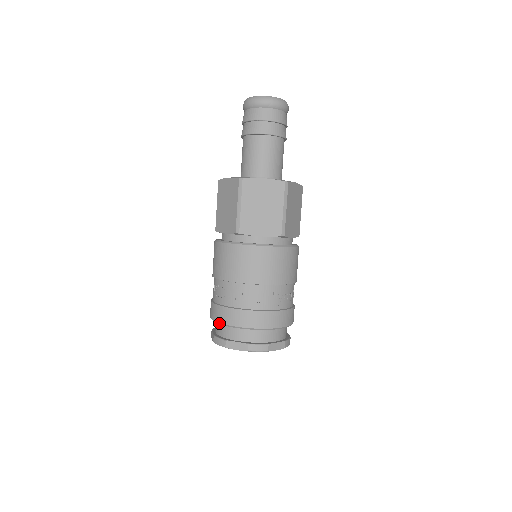
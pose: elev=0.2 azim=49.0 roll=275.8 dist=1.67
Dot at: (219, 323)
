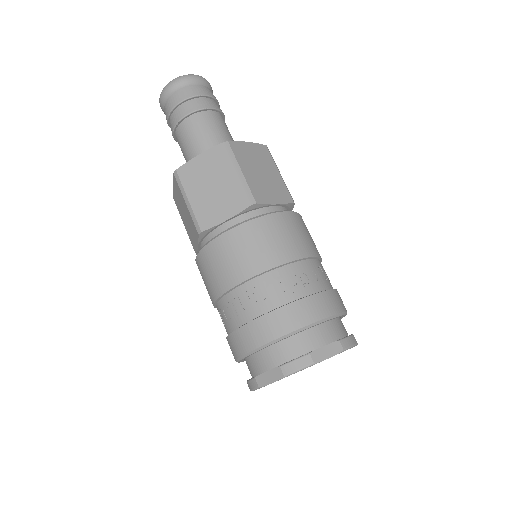
Dot at: (238, 359)
